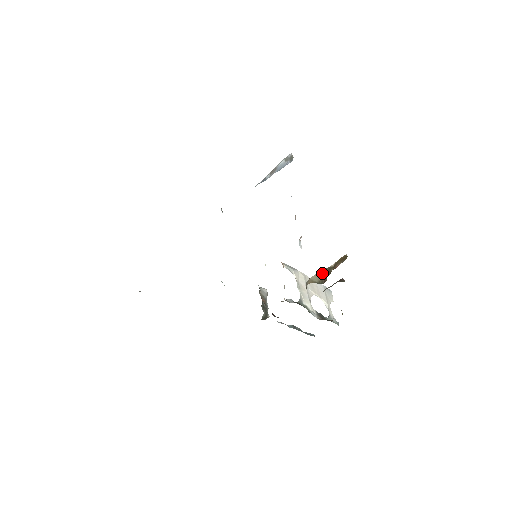
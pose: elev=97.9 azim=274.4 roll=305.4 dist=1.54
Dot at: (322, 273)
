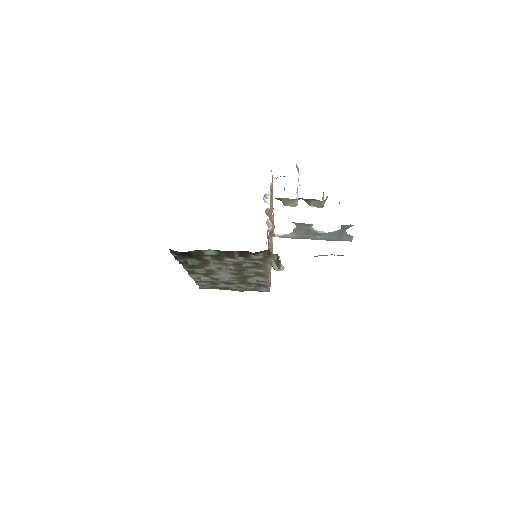
Dot at: occluded
